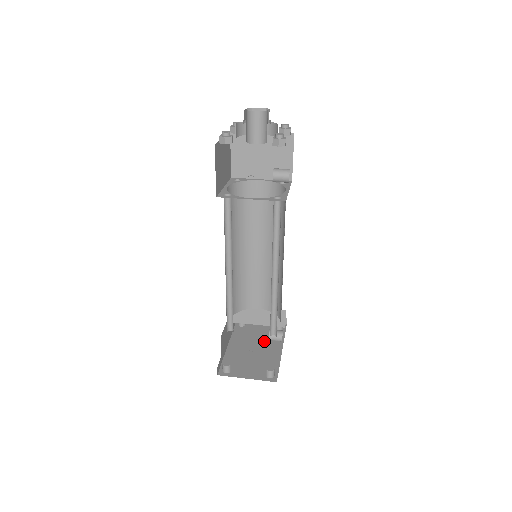
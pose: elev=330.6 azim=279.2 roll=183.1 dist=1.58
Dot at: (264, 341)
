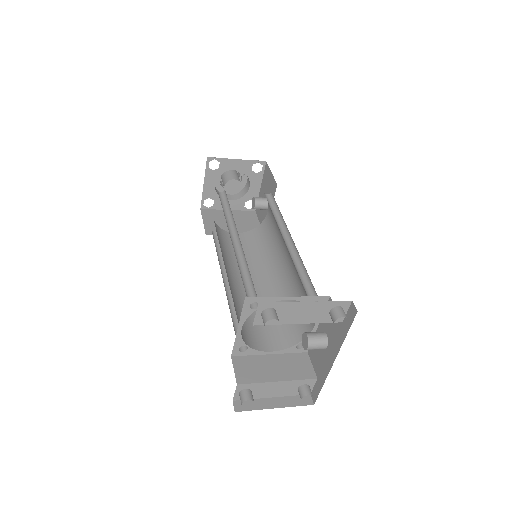
Dot at: occluded
